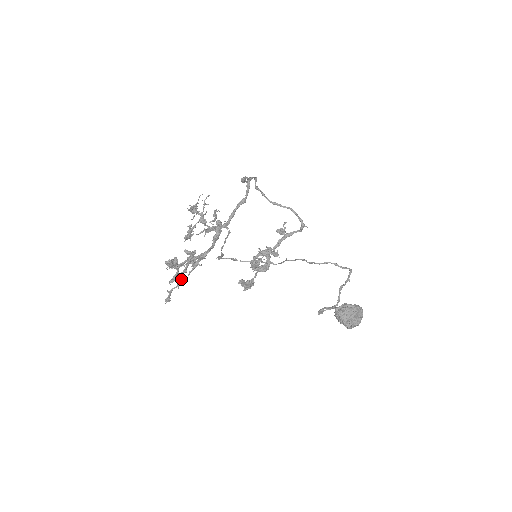
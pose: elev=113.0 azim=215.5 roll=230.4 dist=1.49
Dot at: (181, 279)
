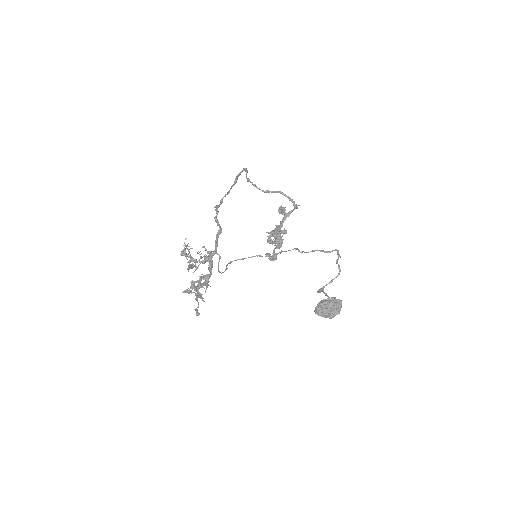
Dot at: (198, 303)
